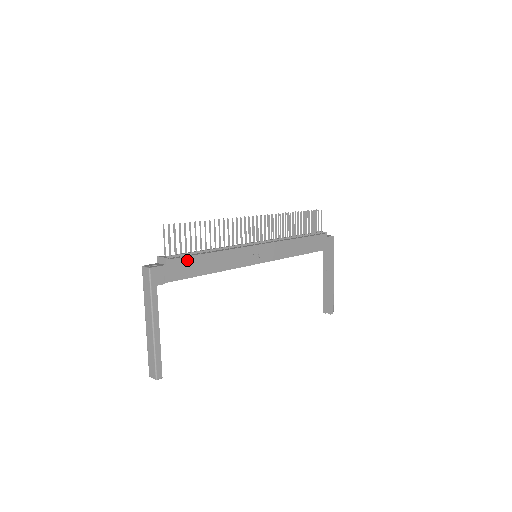
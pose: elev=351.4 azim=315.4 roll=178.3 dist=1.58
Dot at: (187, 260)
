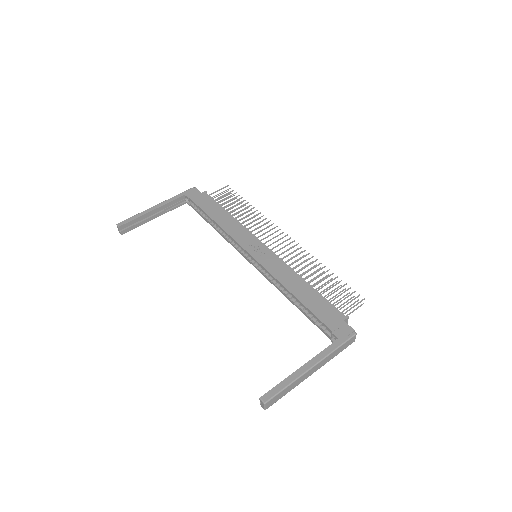
Dot at: (213, 202)
